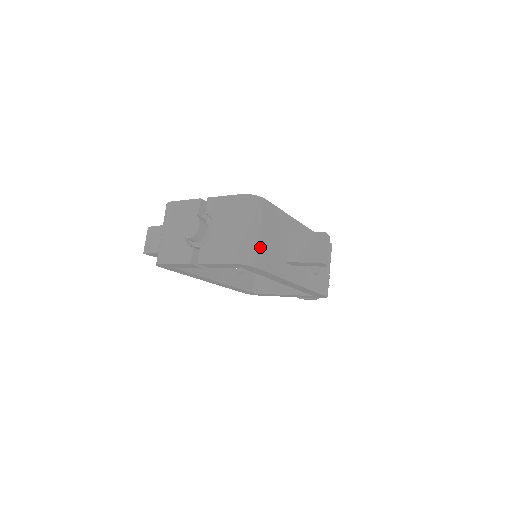
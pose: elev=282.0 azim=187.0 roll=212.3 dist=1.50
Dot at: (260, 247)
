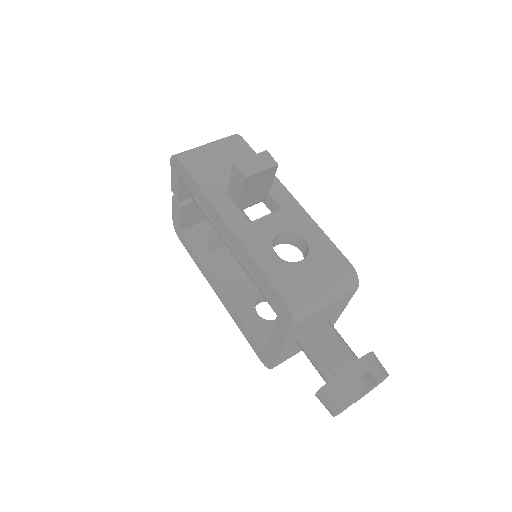
Dot at: (200, 155)
